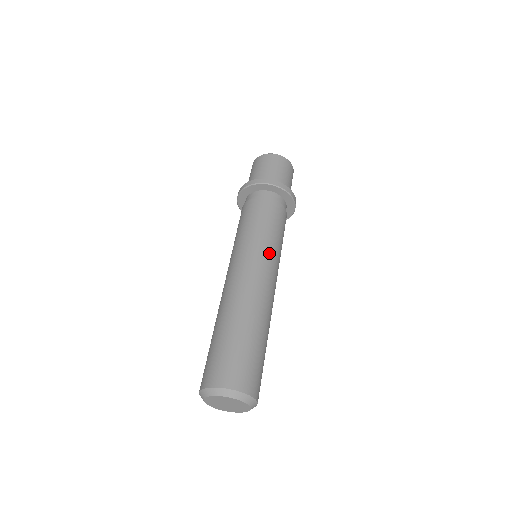
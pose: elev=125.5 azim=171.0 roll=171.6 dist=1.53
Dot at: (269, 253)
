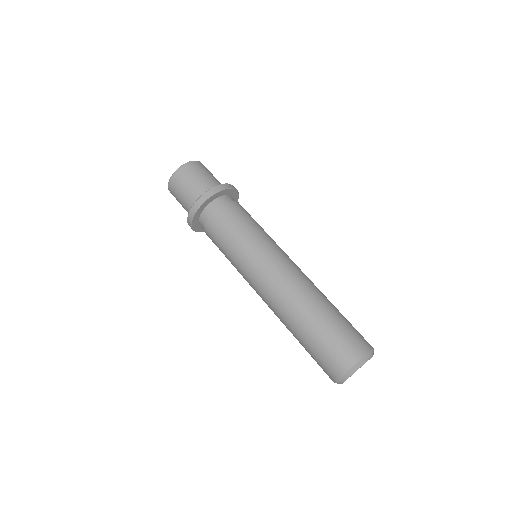
Dot at: (263, 251)
